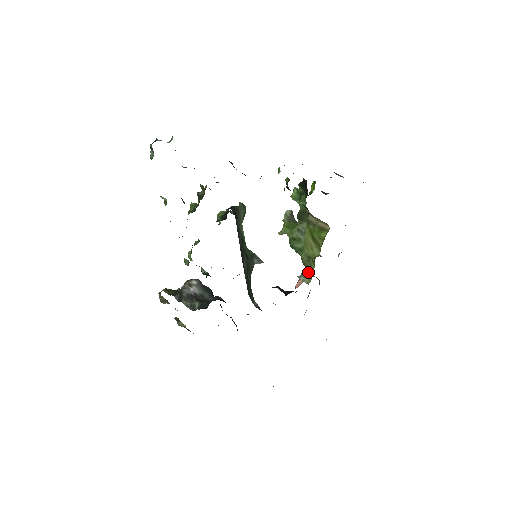
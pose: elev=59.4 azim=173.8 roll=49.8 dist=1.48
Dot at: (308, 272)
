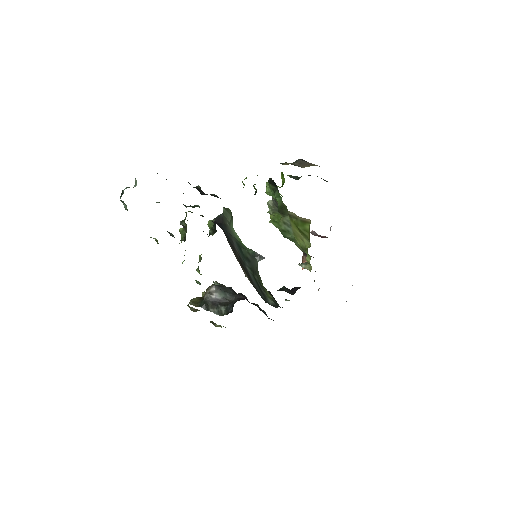
Dot at: occluded
